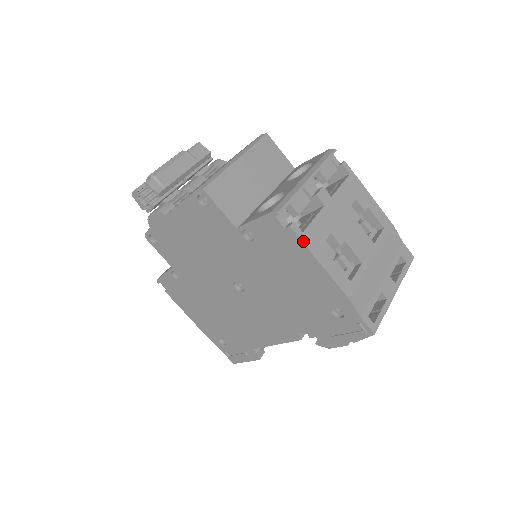
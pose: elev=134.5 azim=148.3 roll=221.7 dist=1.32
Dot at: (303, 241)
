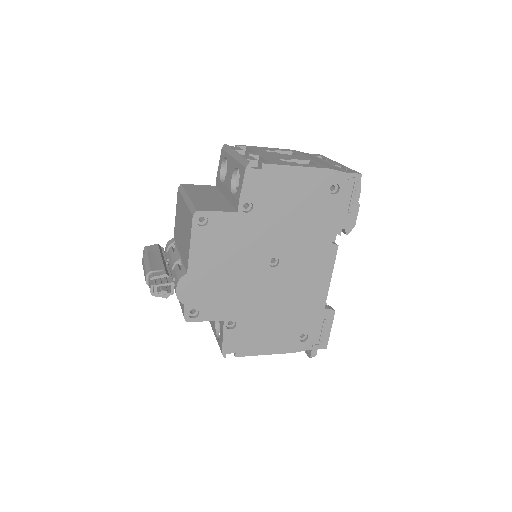
Dot at: (277, 164)
